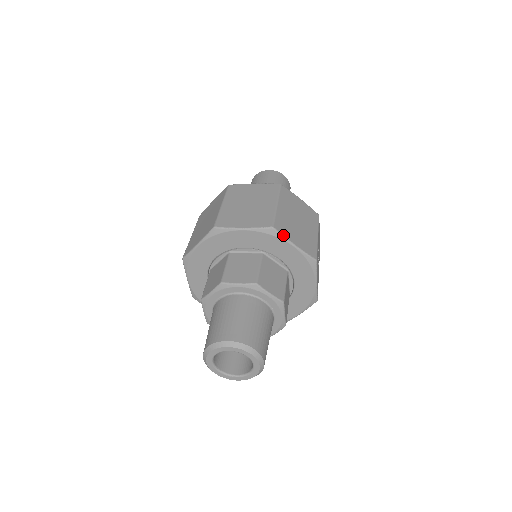
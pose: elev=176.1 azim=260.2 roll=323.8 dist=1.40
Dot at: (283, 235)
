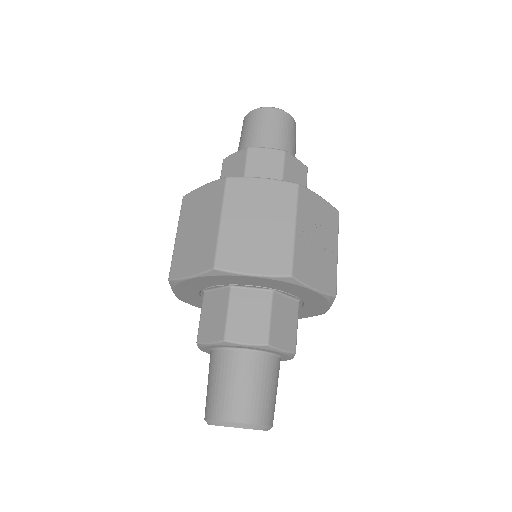
Dot at: (231, 271)
